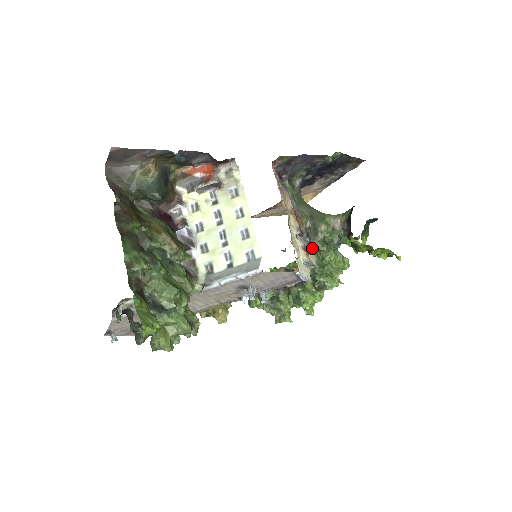
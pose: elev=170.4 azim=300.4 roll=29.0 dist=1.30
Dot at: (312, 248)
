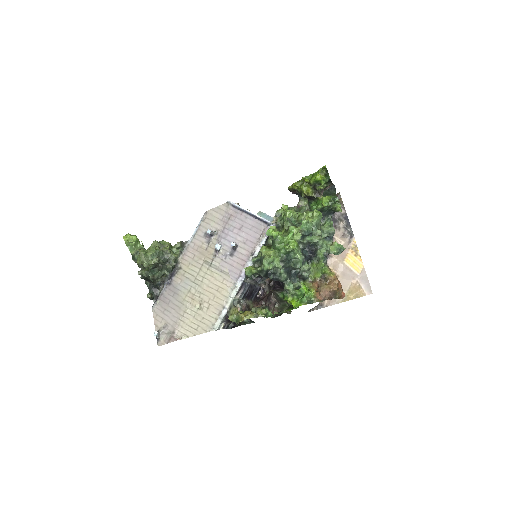
Dot at: occluded
